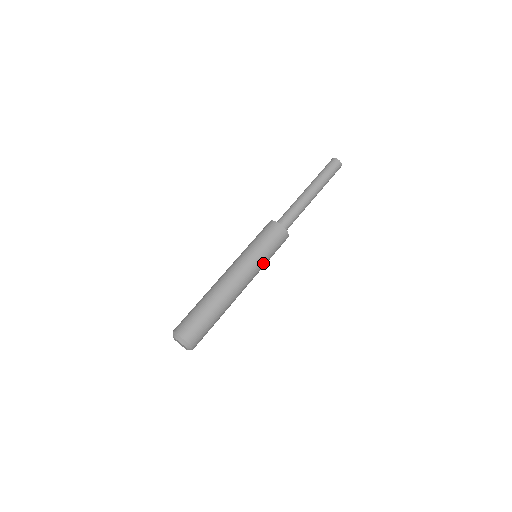
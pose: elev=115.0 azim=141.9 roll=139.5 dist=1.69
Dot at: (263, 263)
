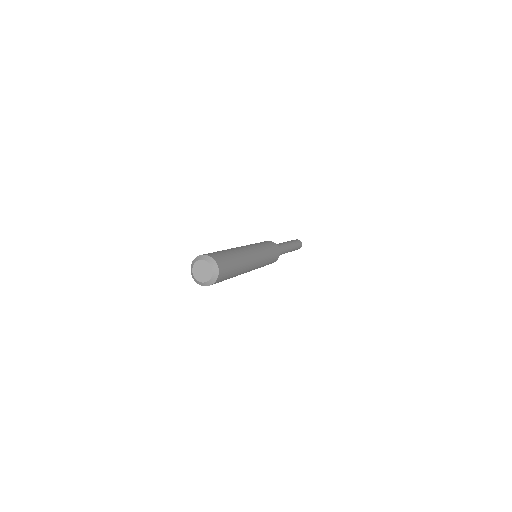
Dot at: (264, 249)
